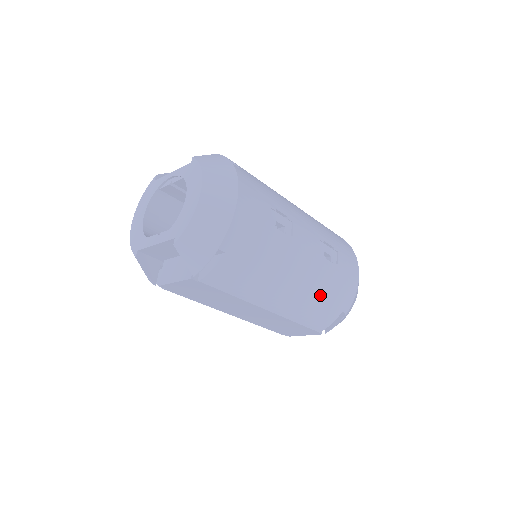
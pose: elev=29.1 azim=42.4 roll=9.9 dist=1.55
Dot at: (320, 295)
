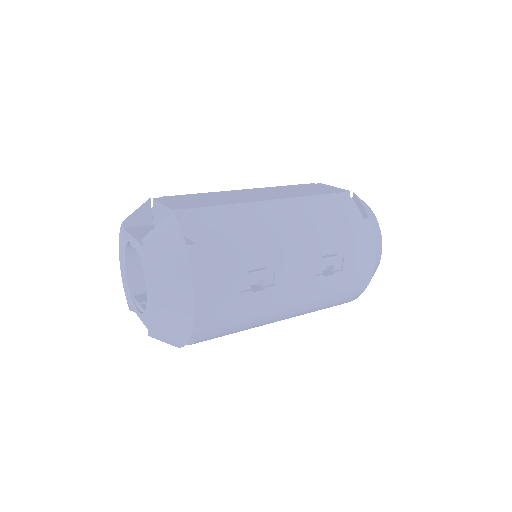
Dot at: (322, 303)
